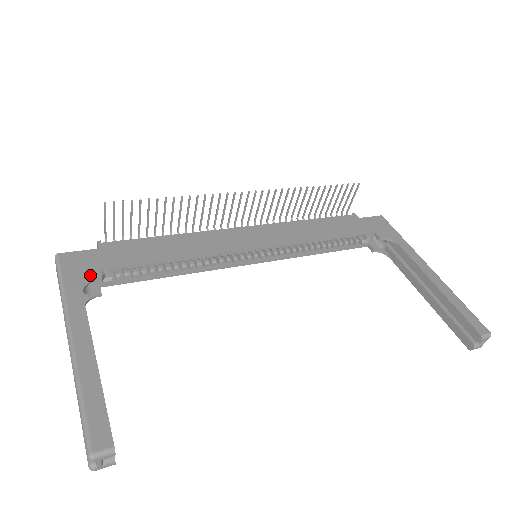
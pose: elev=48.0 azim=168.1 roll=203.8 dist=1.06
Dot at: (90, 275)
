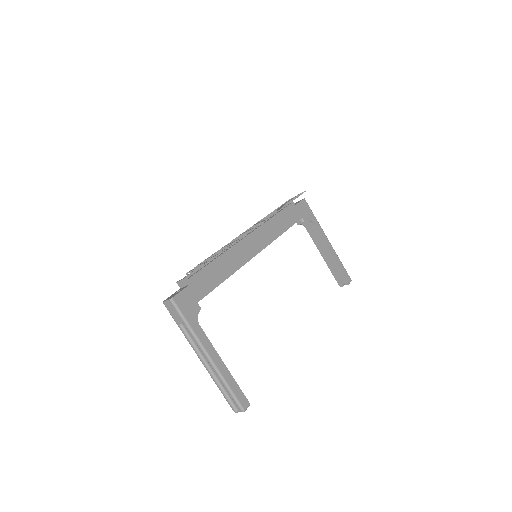
Dot at: (196, 309)
